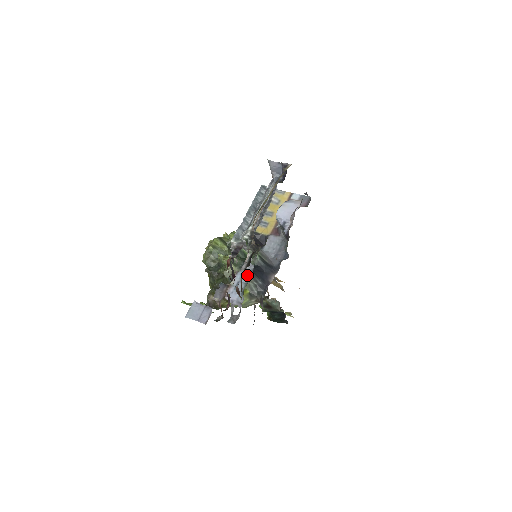
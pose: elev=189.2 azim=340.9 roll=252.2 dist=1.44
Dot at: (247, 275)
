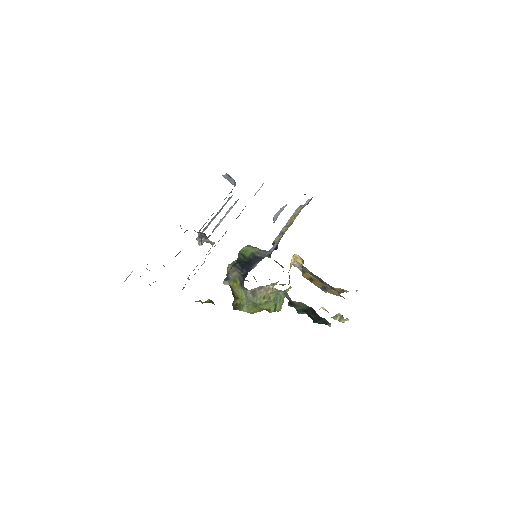
Dot at: occluded
